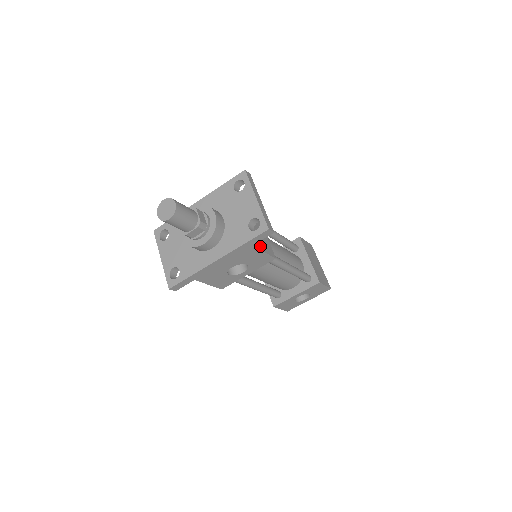
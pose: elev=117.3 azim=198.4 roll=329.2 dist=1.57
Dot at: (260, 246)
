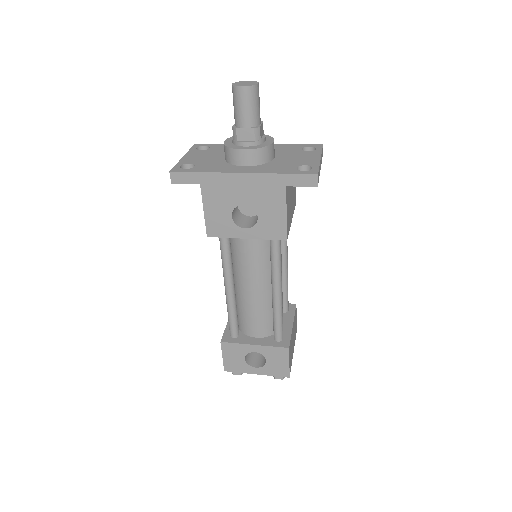
Dot at: (287, 205)
